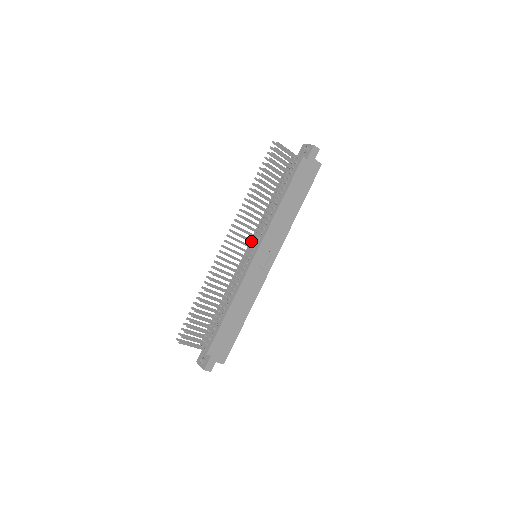
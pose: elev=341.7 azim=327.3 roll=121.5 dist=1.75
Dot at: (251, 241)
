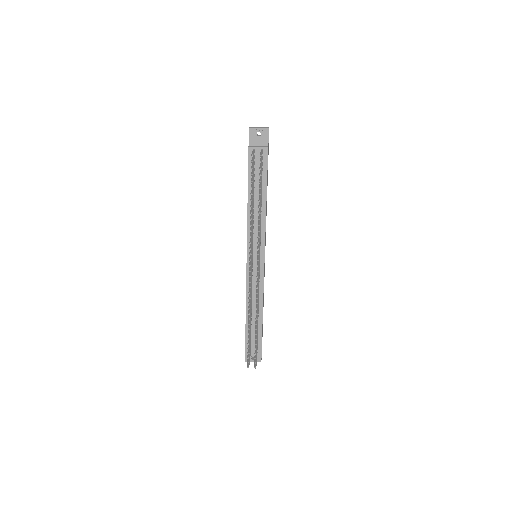
Dot at: occluded
